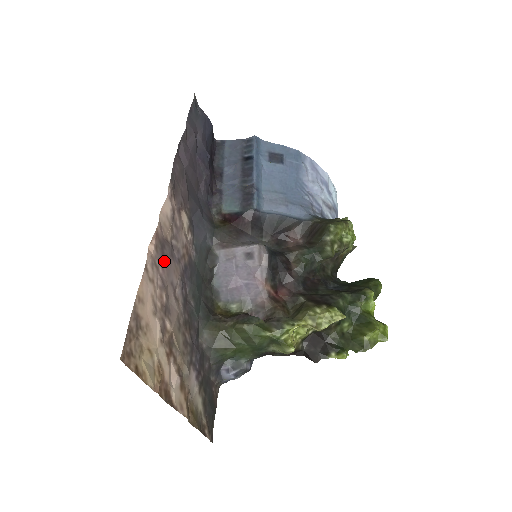
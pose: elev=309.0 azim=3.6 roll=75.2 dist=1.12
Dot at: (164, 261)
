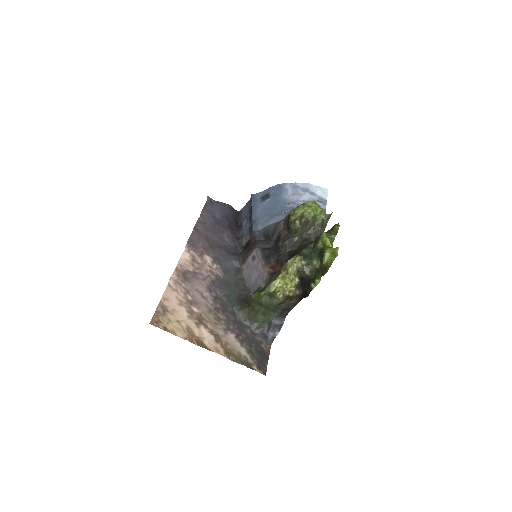
Dot at: (187, 281)
